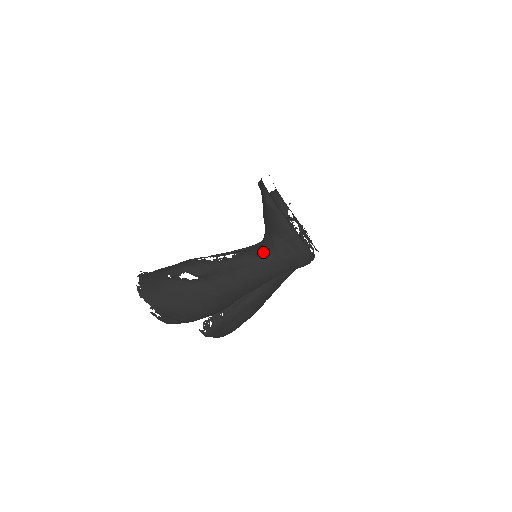
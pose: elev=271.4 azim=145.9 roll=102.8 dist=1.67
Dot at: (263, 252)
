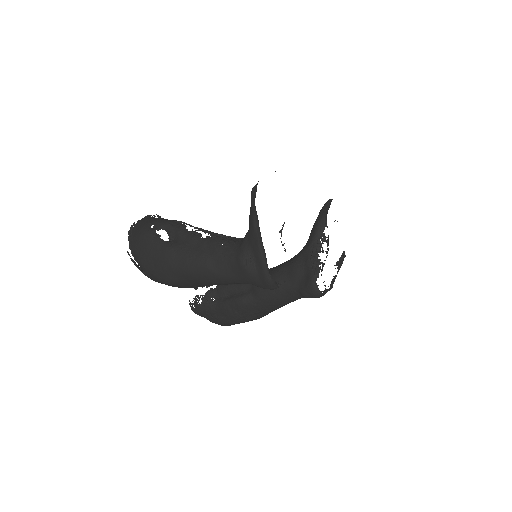
Dot at: (230, 247)
